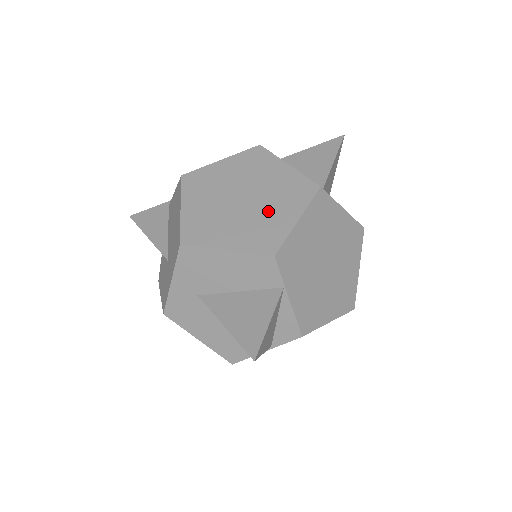
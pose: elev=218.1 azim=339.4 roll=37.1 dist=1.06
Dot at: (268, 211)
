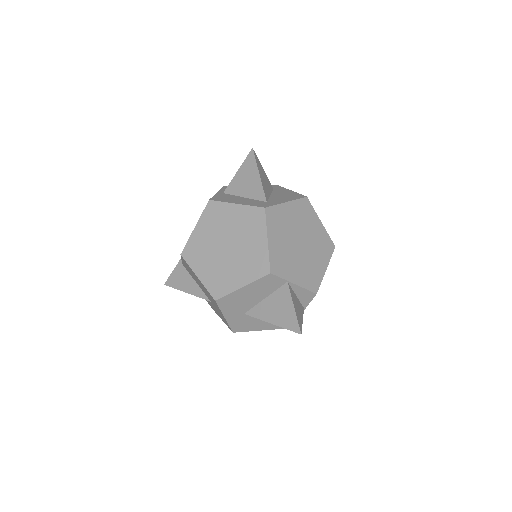
Dot at: (247, 246)
